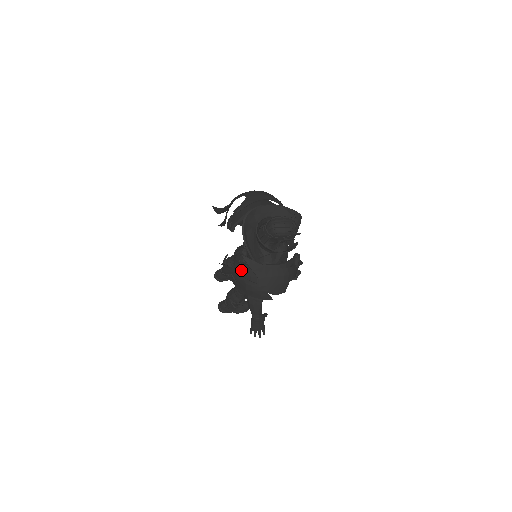
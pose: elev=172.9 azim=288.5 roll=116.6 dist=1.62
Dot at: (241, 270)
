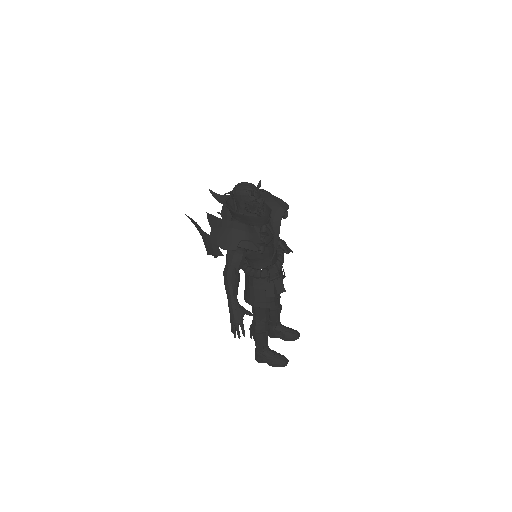
Dot at: occluded
